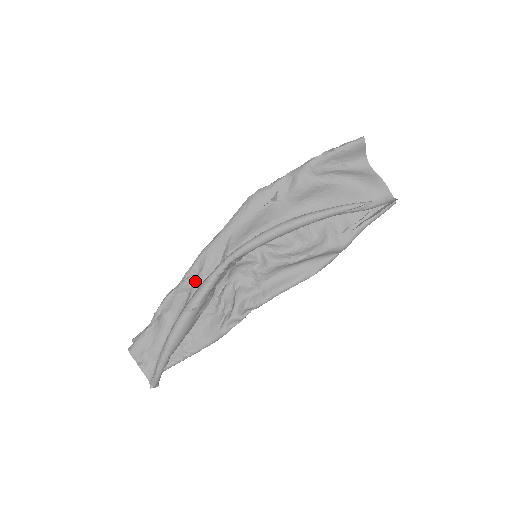
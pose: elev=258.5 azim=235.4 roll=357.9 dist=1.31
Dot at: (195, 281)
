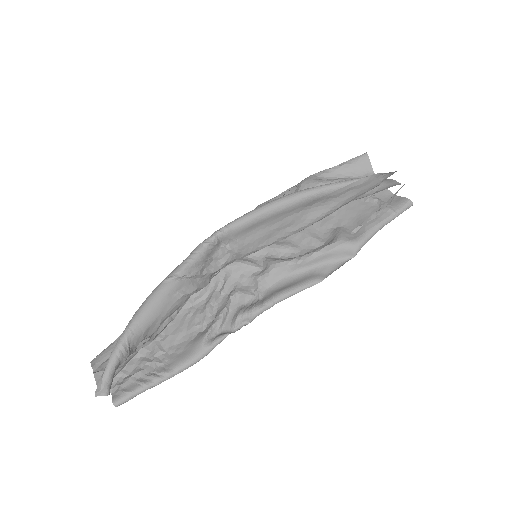
Dot at: occluded
